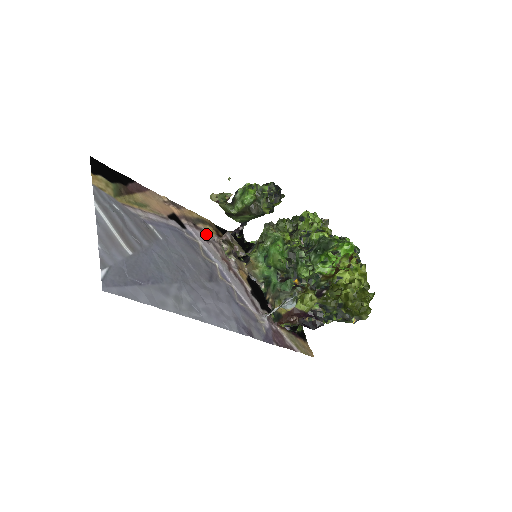
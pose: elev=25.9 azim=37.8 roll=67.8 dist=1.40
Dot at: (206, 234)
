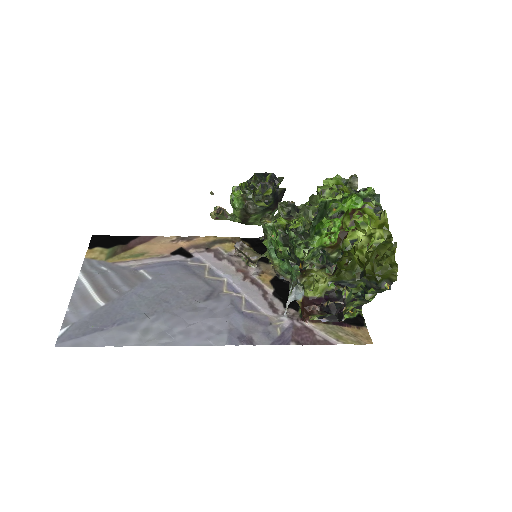
Dot at: (221, 253)
